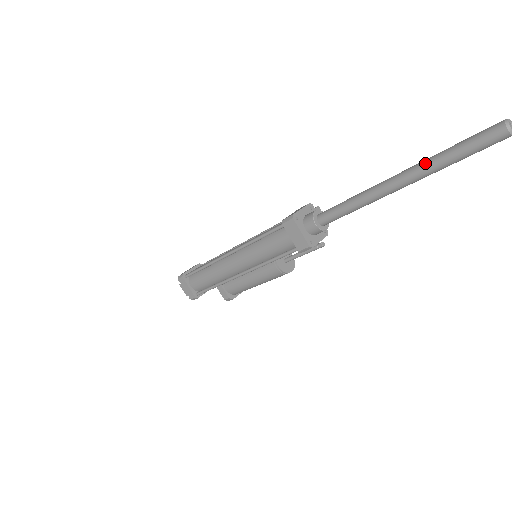
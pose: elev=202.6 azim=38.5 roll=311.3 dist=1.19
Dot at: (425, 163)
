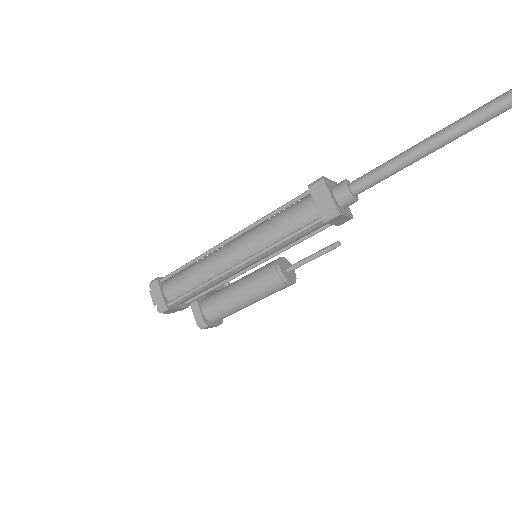
Dot at: (484, 105)
